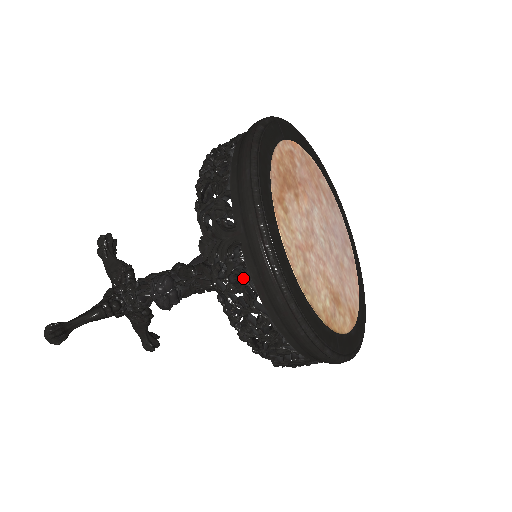
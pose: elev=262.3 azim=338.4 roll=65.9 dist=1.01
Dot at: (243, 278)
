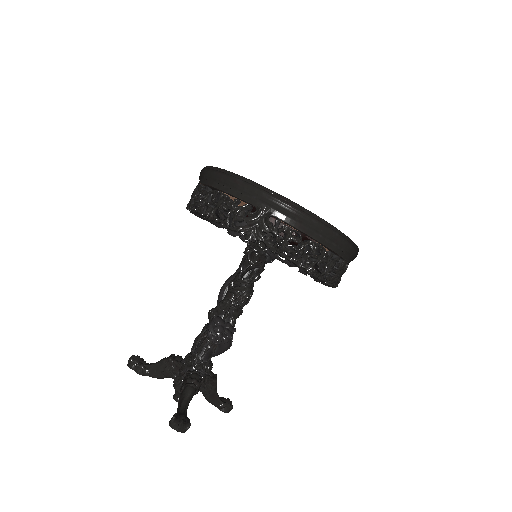
Dot at: (287, 229)
